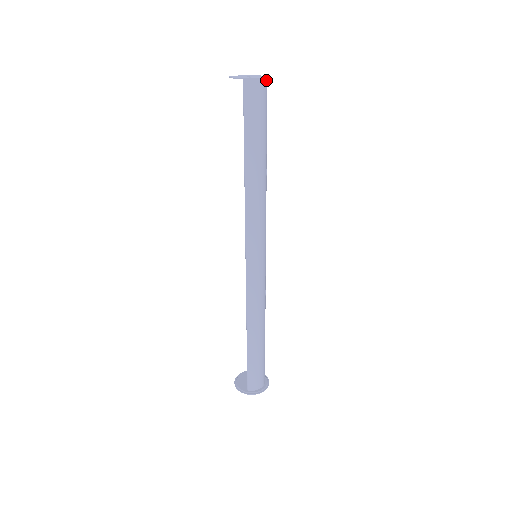
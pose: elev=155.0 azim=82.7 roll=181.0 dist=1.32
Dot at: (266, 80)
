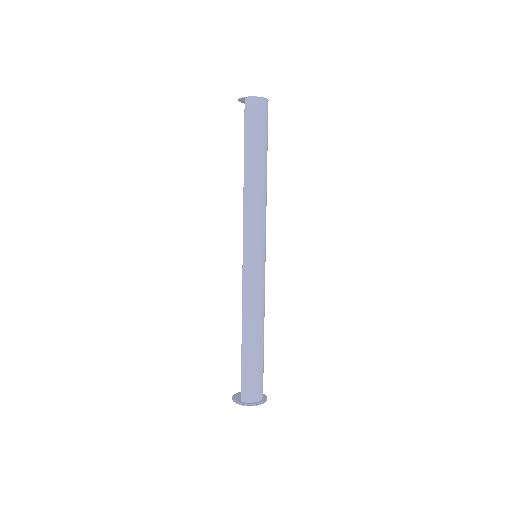
Dot at: (265, 100)
